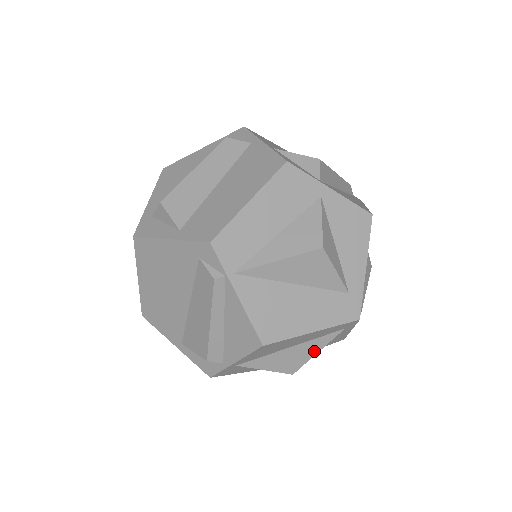
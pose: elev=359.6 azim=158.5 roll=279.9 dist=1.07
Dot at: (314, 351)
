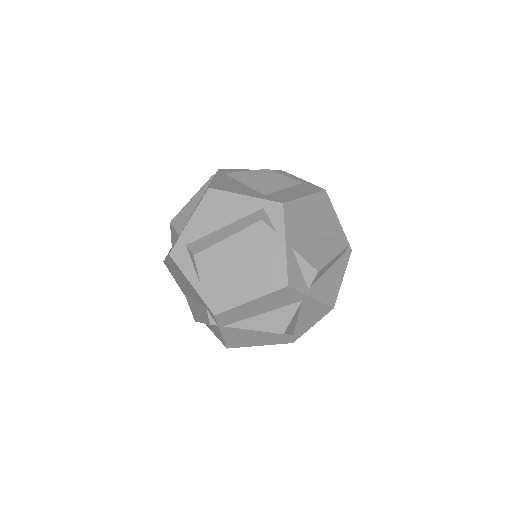
Dot at: occluded
